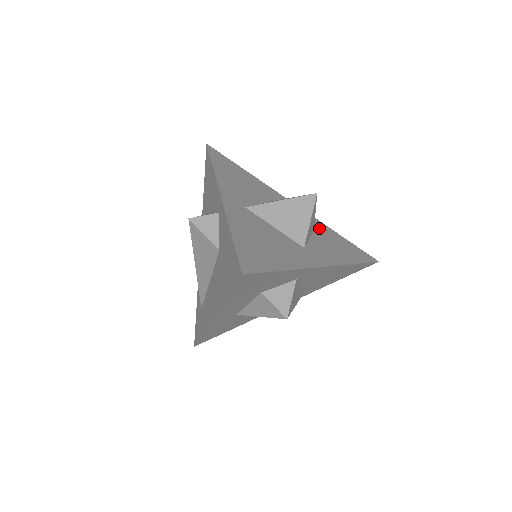
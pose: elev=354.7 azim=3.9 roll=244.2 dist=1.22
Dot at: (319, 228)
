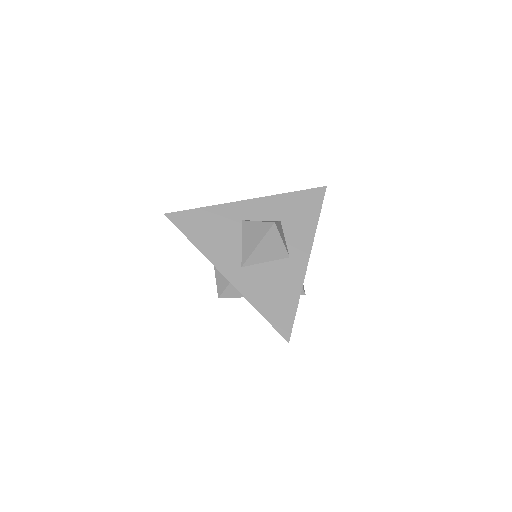
Dot at: (280, 209)
